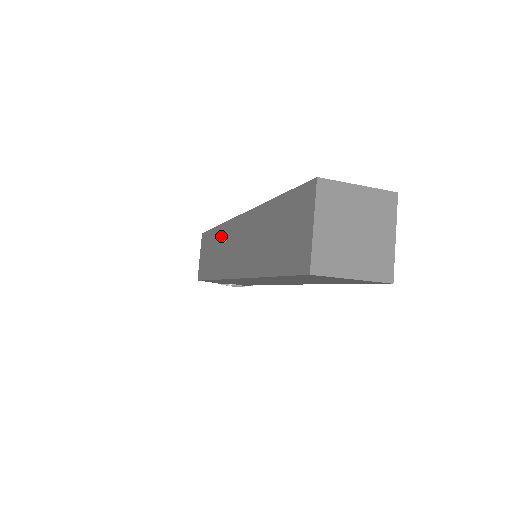
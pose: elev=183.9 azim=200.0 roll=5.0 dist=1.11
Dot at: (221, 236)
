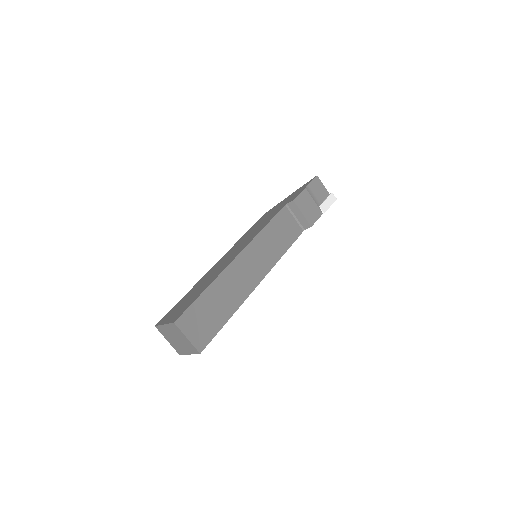
Dot at: occluded
